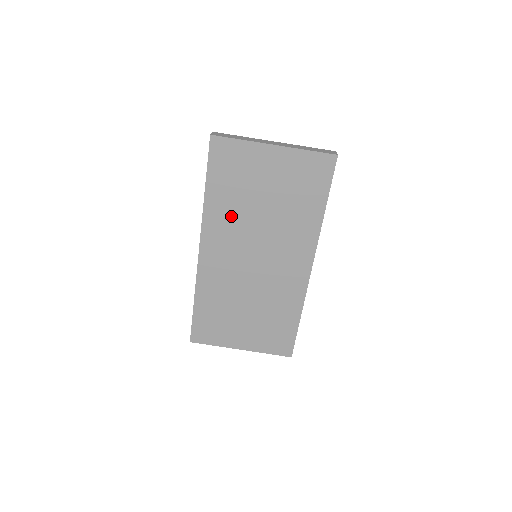
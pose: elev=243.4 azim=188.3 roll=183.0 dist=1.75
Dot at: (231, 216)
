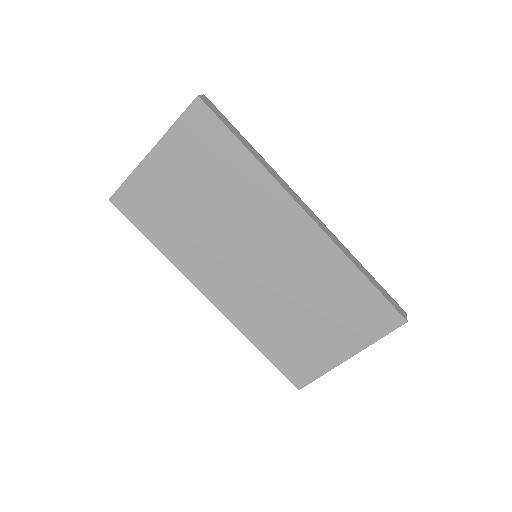
Dot at: (193, 244)
